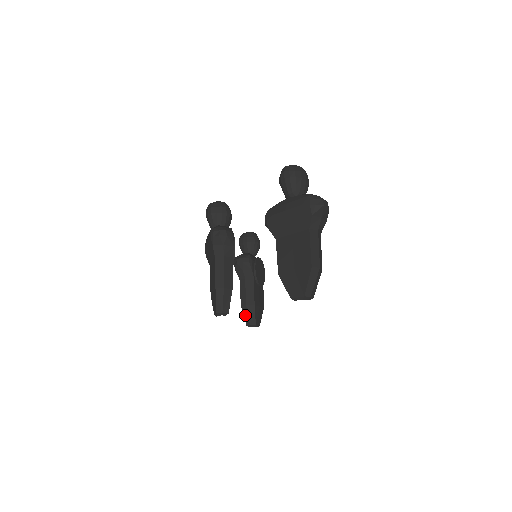
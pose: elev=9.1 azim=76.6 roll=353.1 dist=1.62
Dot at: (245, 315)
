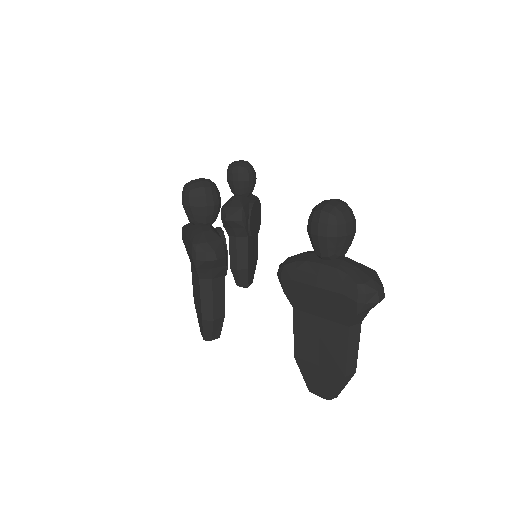
Dot at: (235, 277)
